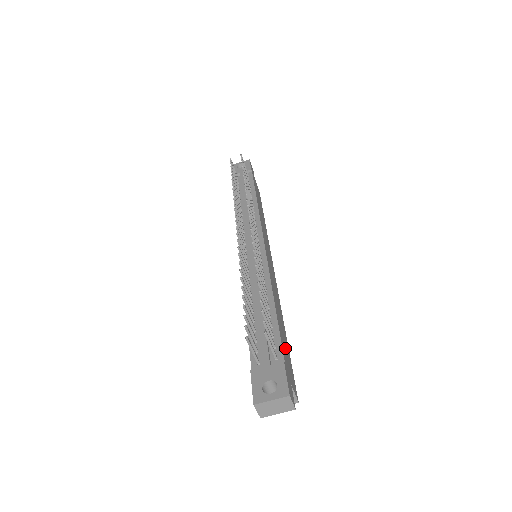
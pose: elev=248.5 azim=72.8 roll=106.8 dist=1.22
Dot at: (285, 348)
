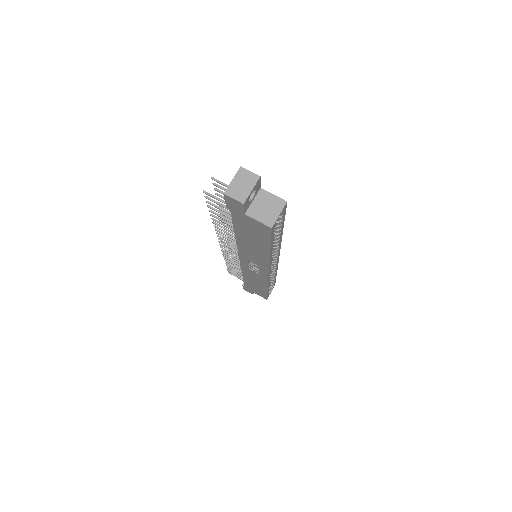
Dot at: occluded
